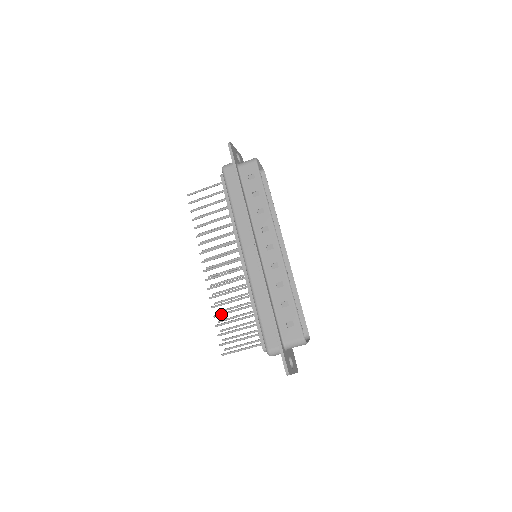
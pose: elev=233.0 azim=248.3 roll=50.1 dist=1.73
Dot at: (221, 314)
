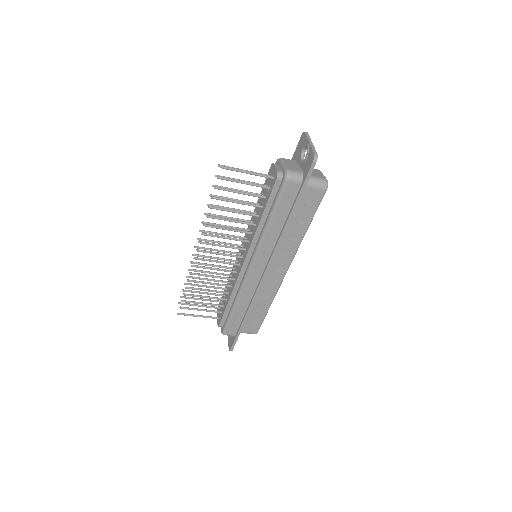
Dot at: (194, 289)
